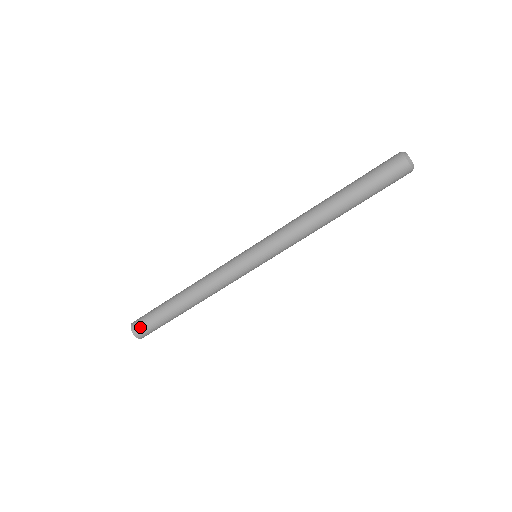
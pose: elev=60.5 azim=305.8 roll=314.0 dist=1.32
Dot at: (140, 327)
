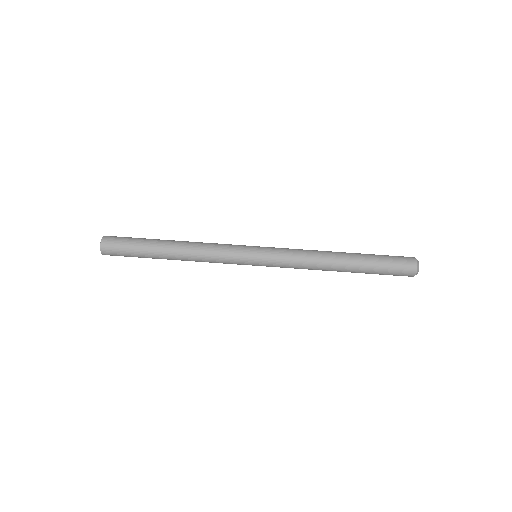
Dot at: (114, 238)
